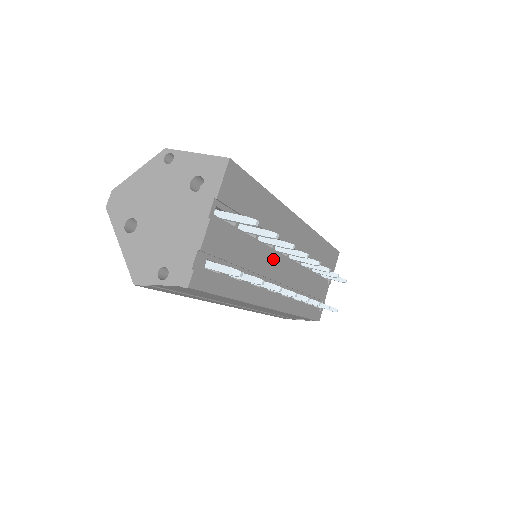
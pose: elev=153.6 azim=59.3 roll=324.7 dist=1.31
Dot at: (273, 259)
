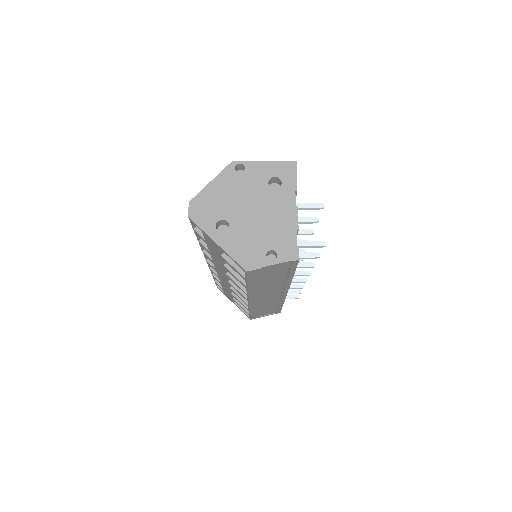
Dot at: occluded
